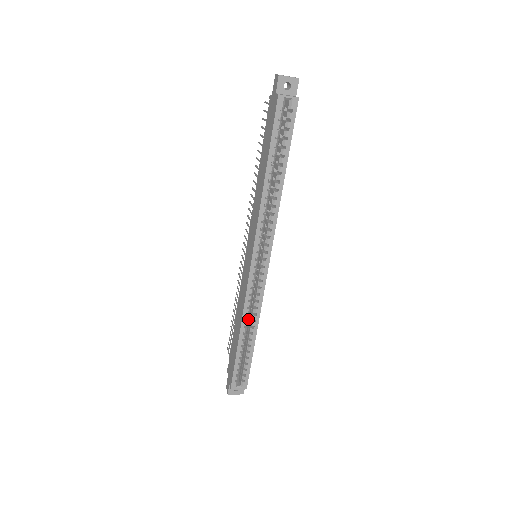
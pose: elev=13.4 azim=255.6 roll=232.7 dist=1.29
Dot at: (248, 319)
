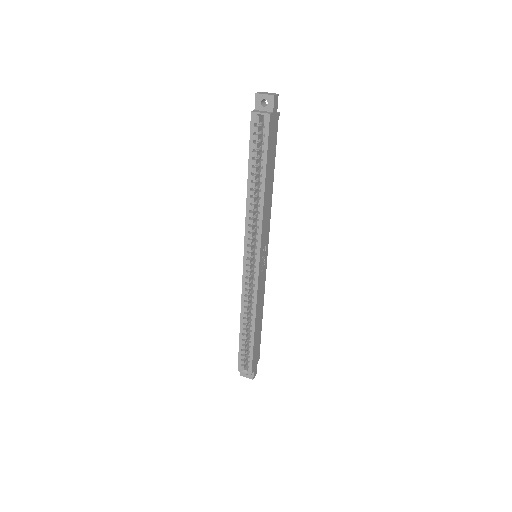
Dot at: occluded
